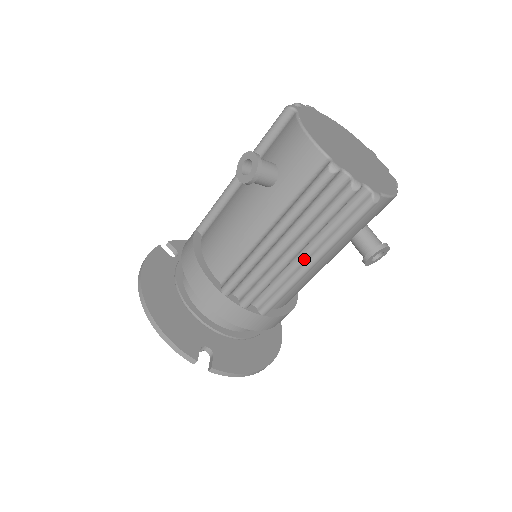
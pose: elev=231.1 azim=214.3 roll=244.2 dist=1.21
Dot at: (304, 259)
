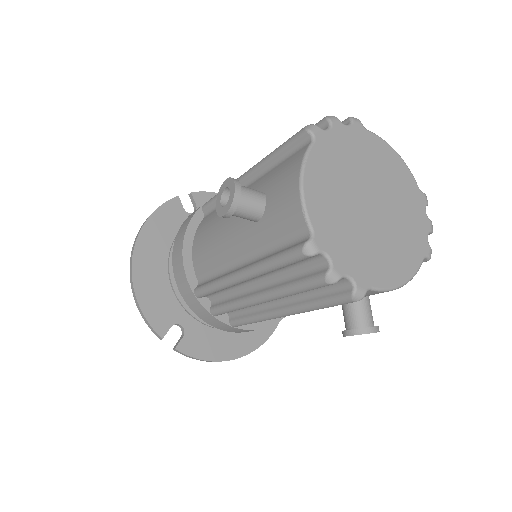
Dot at: (275, 305)
